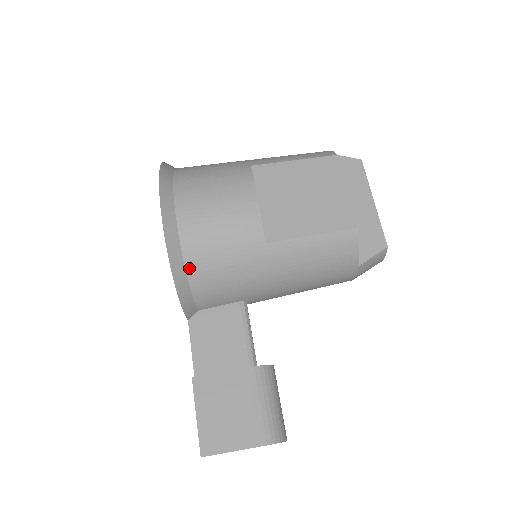
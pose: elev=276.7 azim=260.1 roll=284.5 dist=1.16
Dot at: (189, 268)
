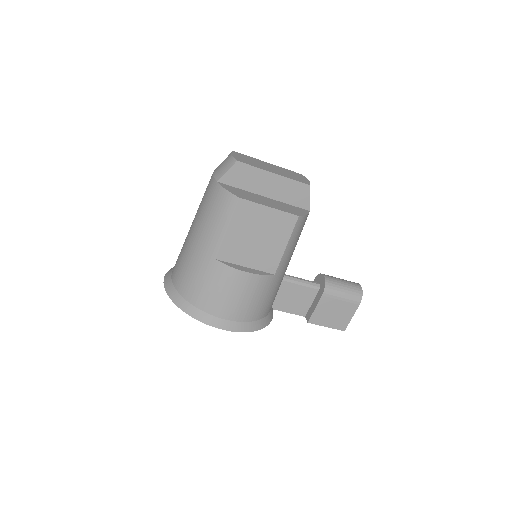
Dot at: (261, 317)
